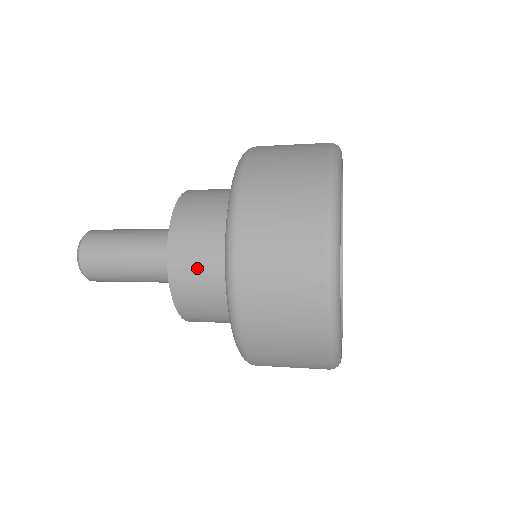
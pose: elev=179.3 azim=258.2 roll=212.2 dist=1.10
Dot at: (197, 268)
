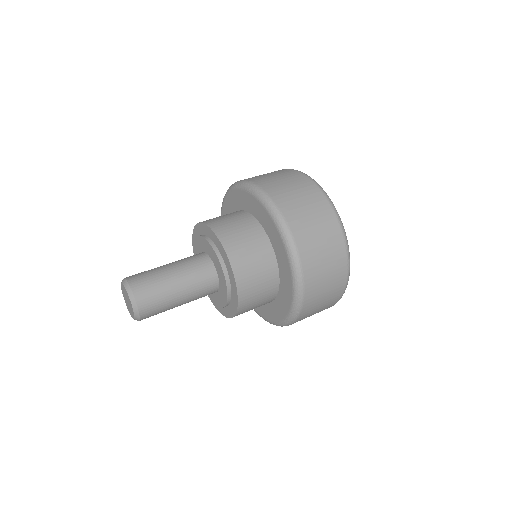
Dot at: (249, 254)
